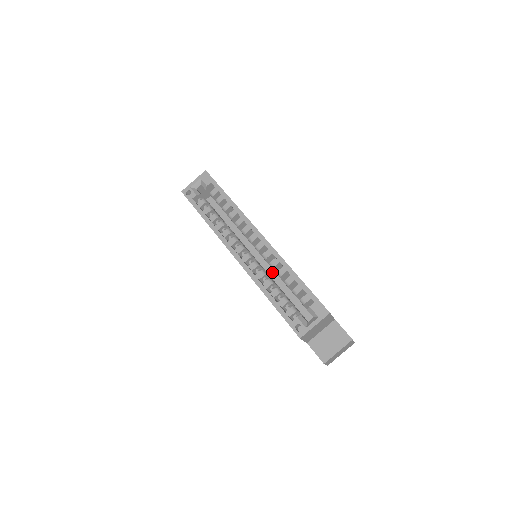
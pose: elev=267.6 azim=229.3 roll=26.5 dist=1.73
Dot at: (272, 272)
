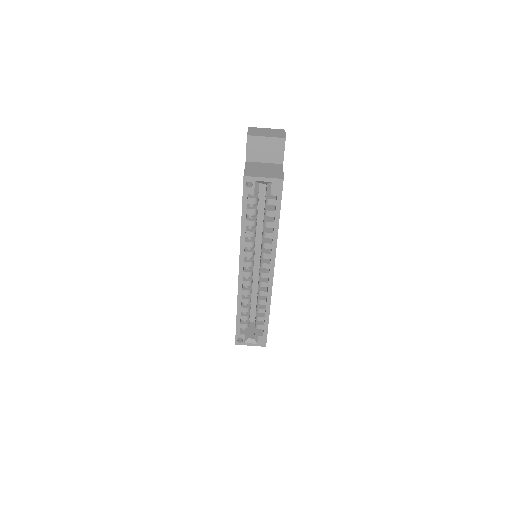
Dot at: (256, 274)
